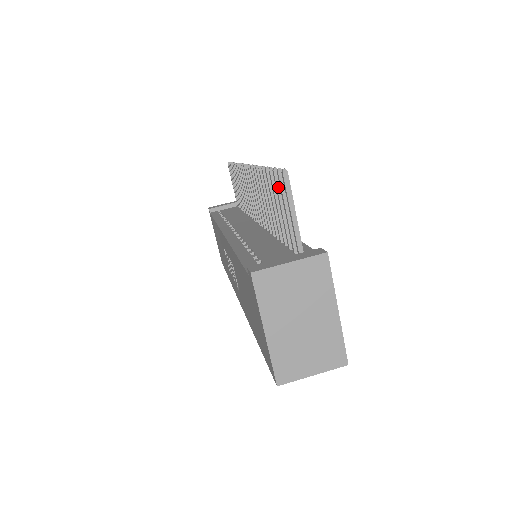
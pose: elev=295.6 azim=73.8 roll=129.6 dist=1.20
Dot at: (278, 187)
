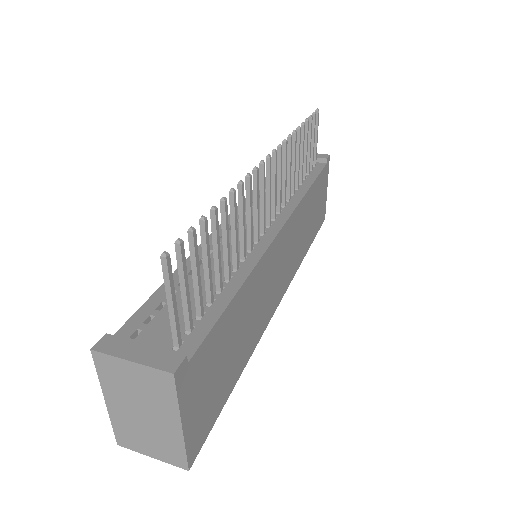
Dot at: (191, 250)
